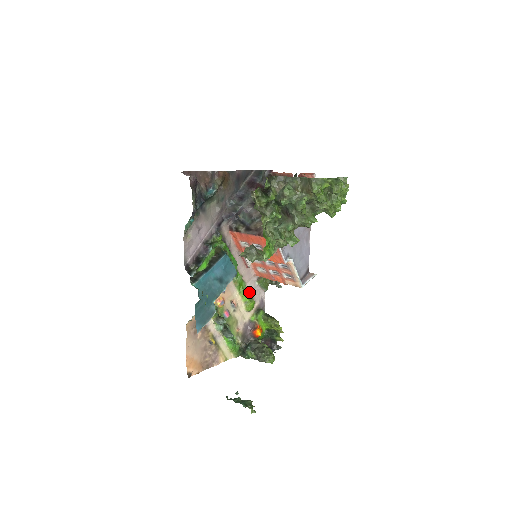
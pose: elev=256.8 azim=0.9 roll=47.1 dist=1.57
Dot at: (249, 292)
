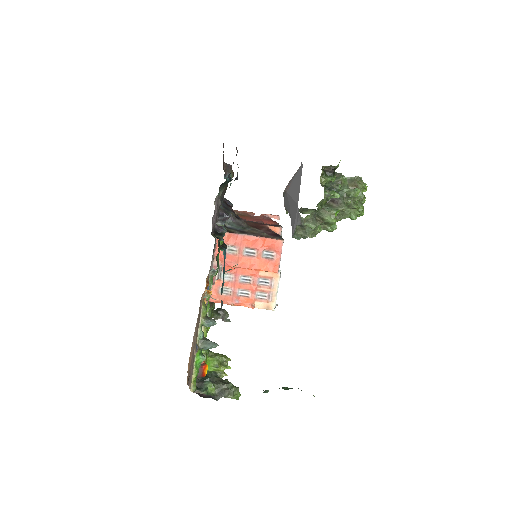
Dot at: occluded
